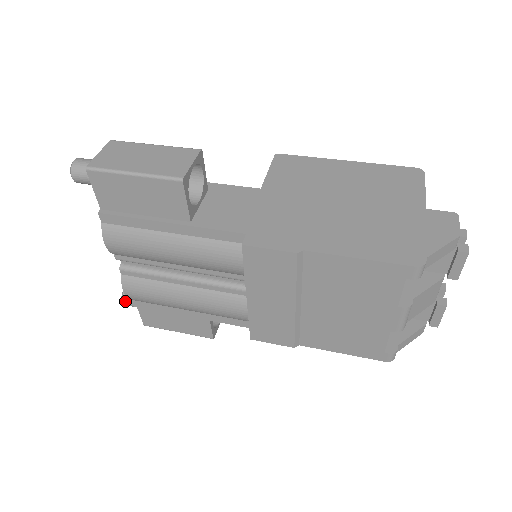
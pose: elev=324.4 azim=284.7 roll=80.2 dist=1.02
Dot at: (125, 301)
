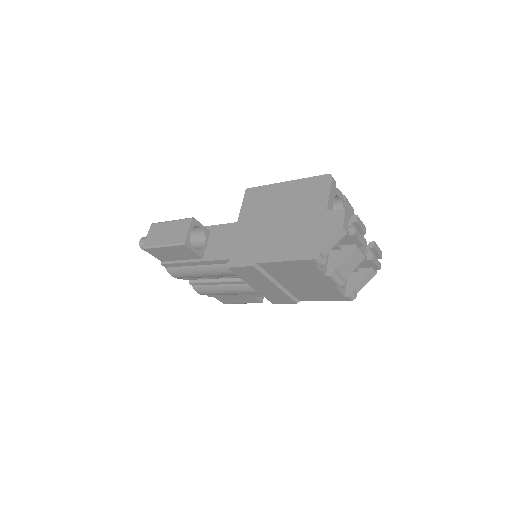
Dot at: occluded
